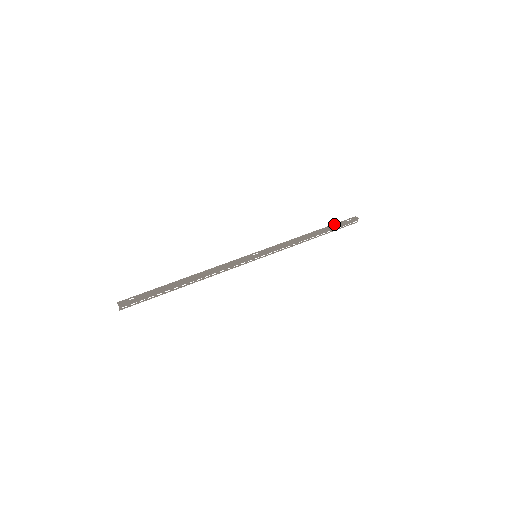
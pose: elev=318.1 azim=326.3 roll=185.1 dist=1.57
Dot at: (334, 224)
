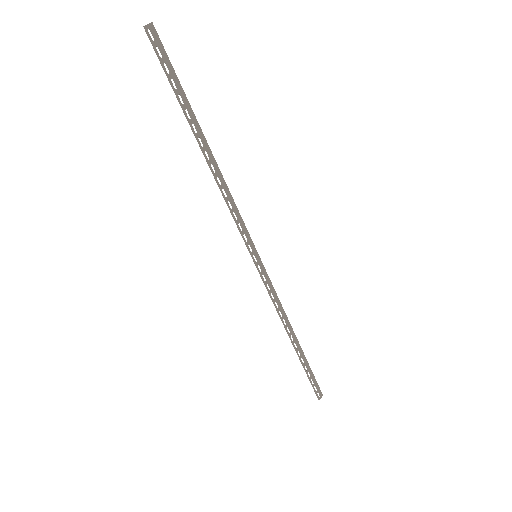
Dot at: occluded
